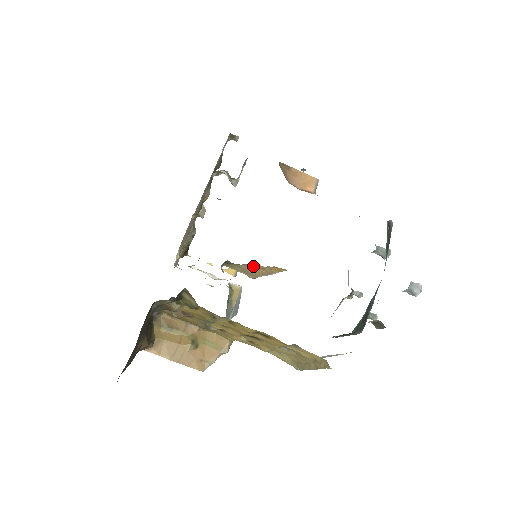
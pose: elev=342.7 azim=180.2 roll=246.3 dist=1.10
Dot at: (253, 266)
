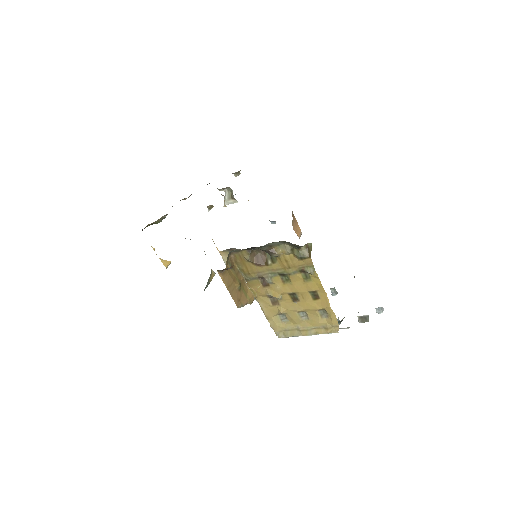
Dot at: occluded
